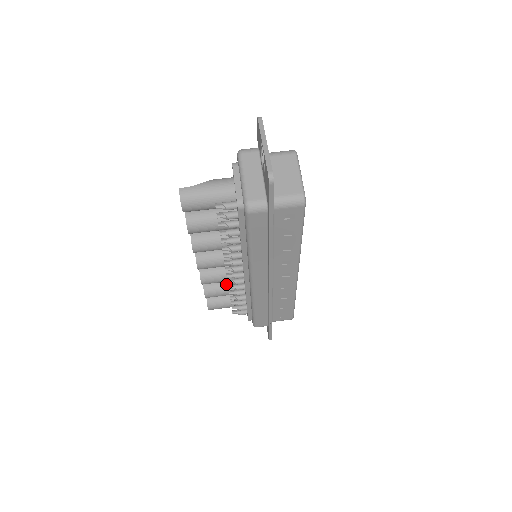
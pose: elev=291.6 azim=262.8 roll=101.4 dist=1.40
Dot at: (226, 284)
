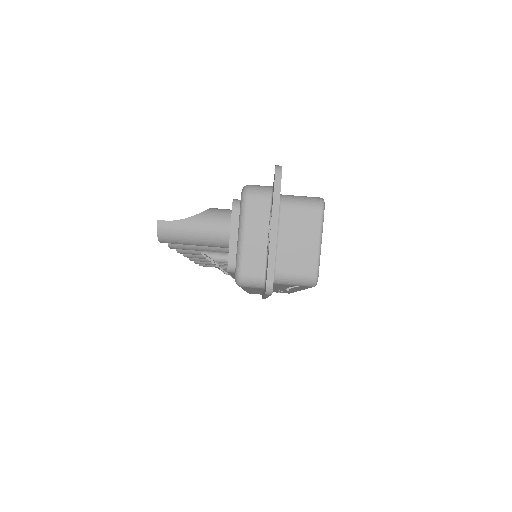
Dot at: occluded
